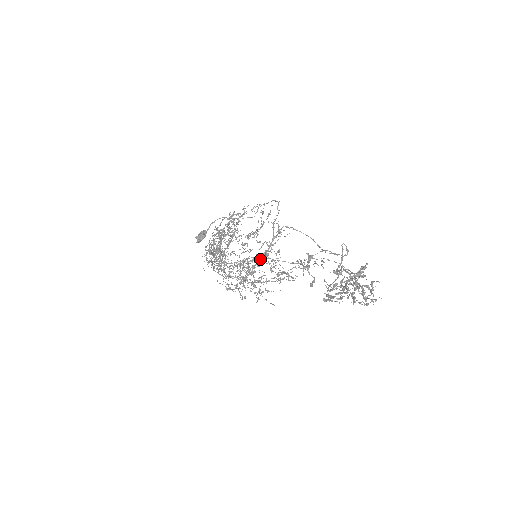
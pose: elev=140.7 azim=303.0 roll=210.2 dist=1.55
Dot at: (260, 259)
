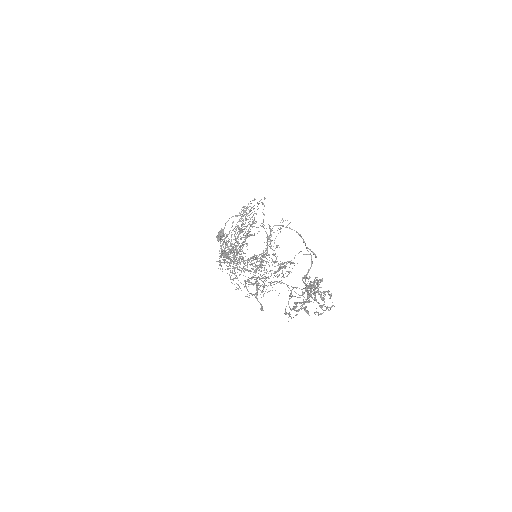
Dot at: occluded
